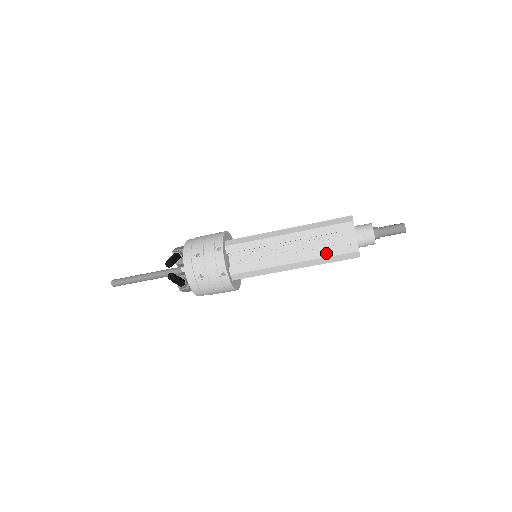
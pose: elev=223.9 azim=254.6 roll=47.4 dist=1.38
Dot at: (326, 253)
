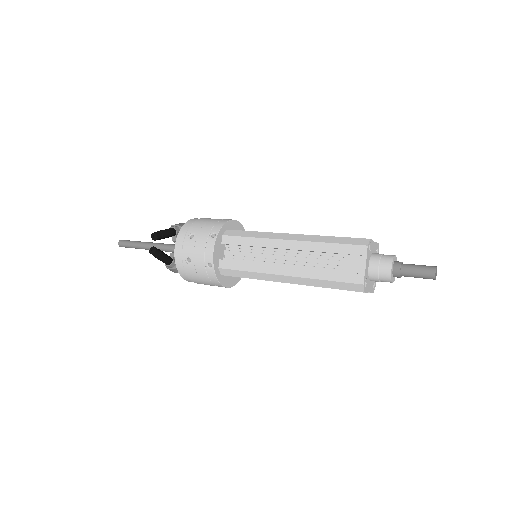
Dot at: (324, 275)
